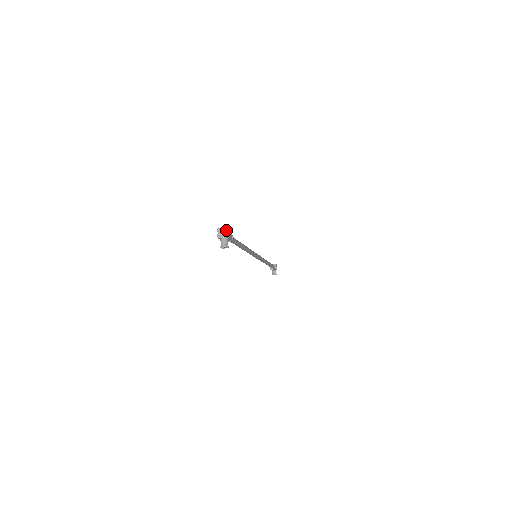
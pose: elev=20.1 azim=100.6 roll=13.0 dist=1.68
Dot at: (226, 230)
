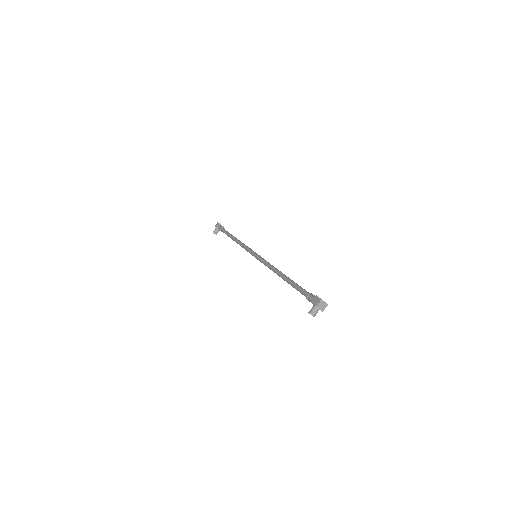
Dot at: (326, 305)
